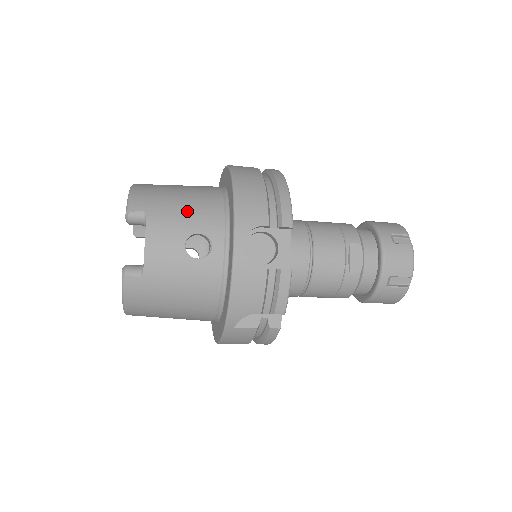
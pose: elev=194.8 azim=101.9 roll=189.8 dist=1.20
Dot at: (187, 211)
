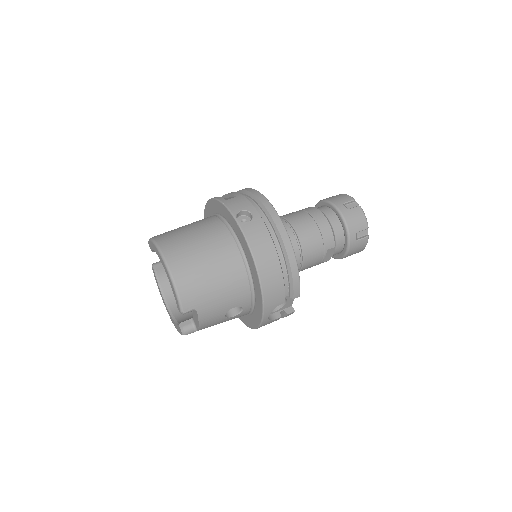
Dot at: (224, 297)
